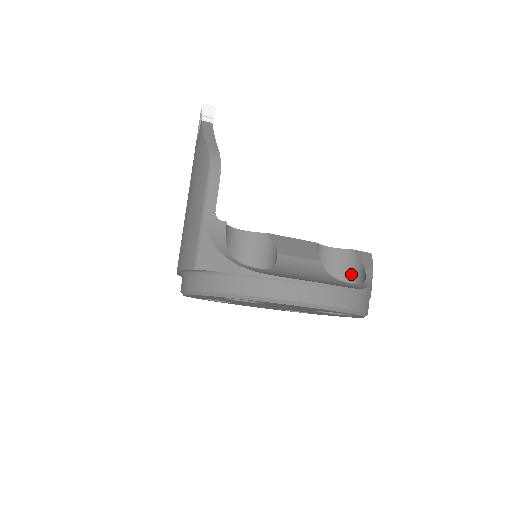
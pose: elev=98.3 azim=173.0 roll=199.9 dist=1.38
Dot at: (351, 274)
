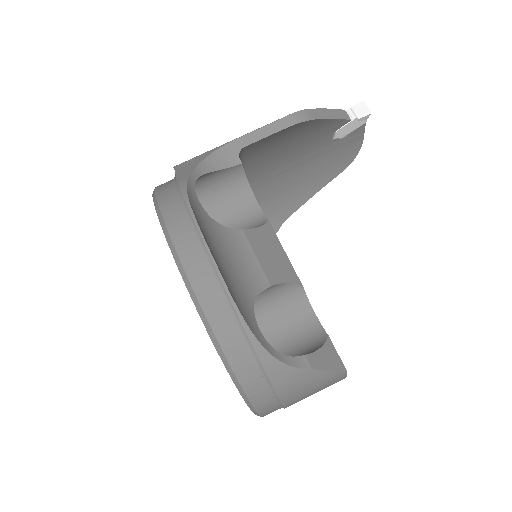
Dot at: (296, 354)
